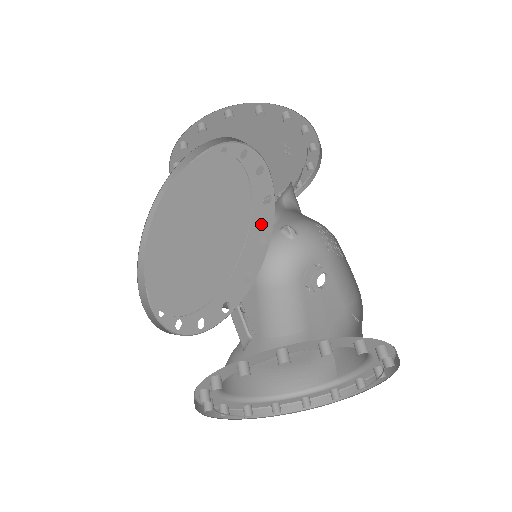
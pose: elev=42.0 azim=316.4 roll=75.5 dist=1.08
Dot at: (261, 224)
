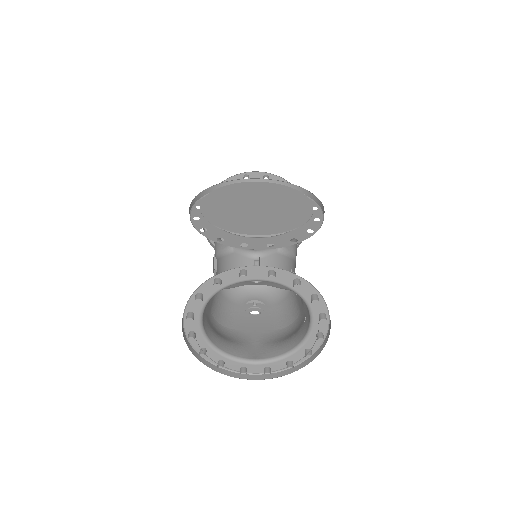
Dot at: (310, 226)
